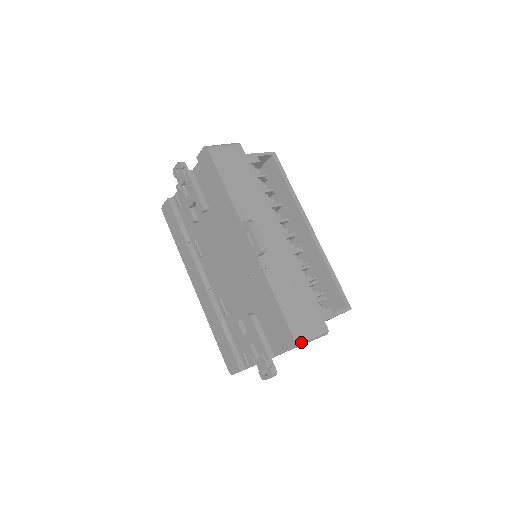
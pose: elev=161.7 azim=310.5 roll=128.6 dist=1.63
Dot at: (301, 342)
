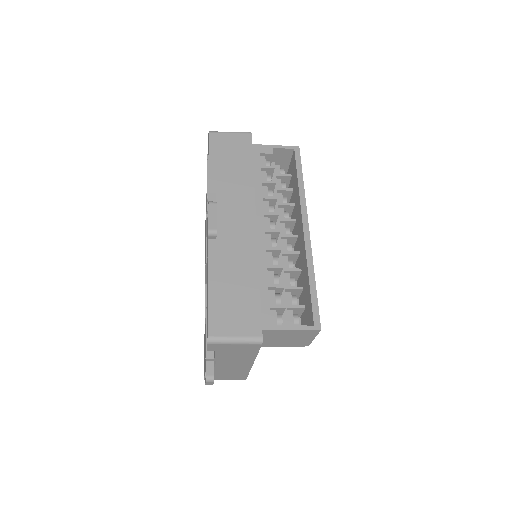
Dot at: (216, 339)
